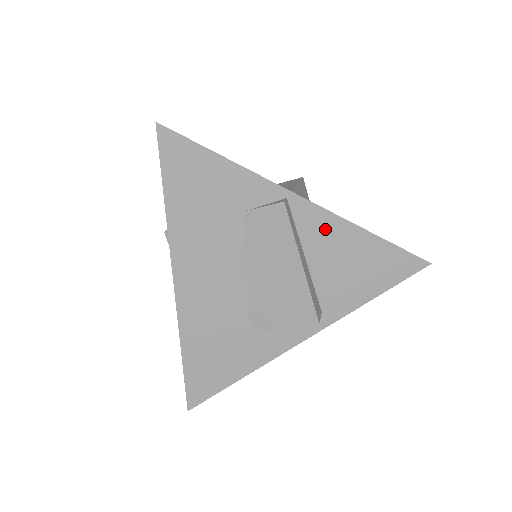
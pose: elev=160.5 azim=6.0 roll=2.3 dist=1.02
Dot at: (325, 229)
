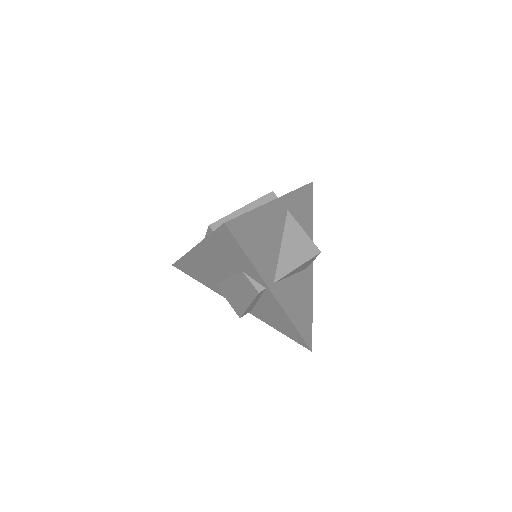
Dot at: (275, 307)
